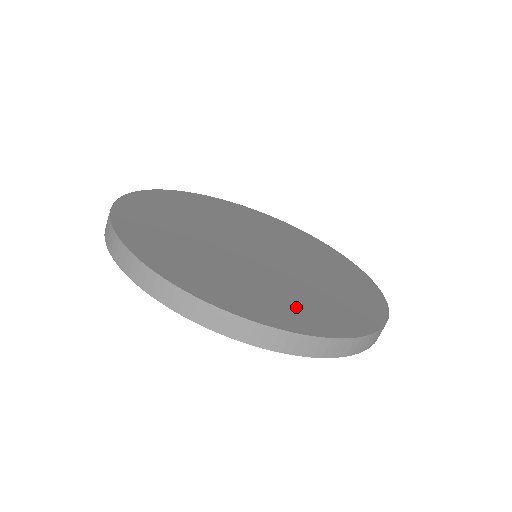
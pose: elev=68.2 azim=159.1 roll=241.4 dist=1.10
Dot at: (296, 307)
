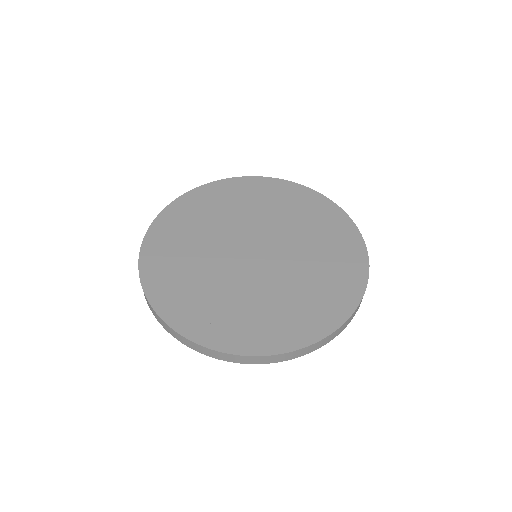
Dot at: (266, 323)
